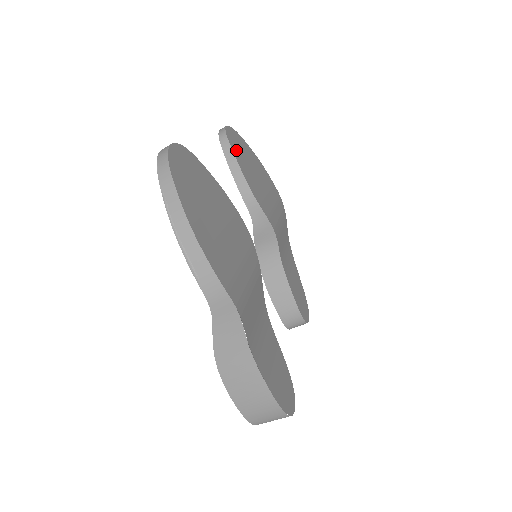
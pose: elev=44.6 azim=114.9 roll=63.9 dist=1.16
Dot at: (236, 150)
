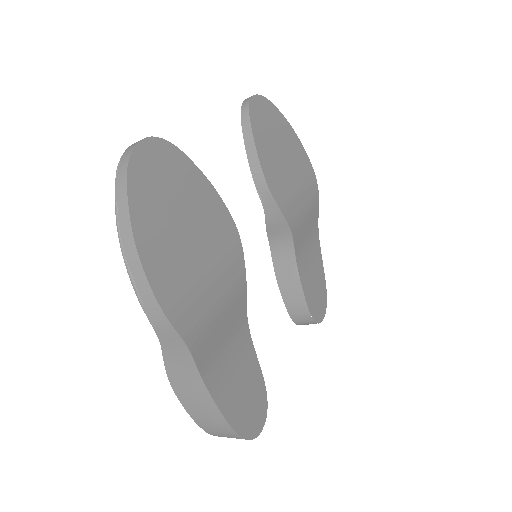
Dot at: (258, 127)
